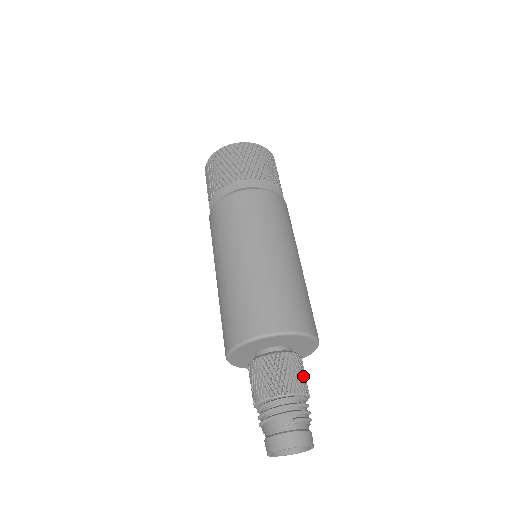
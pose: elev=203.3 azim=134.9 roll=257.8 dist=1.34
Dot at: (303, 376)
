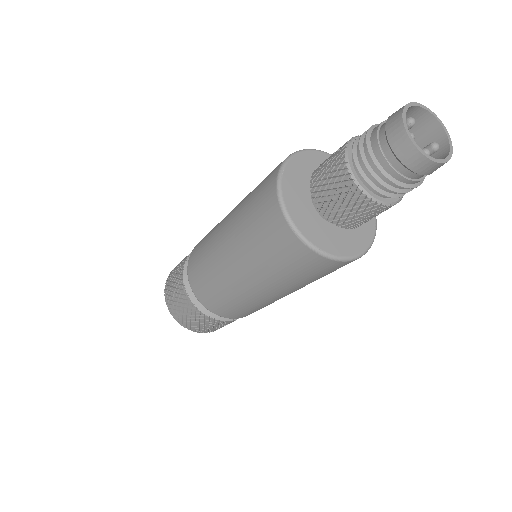
Dot at: occluded
